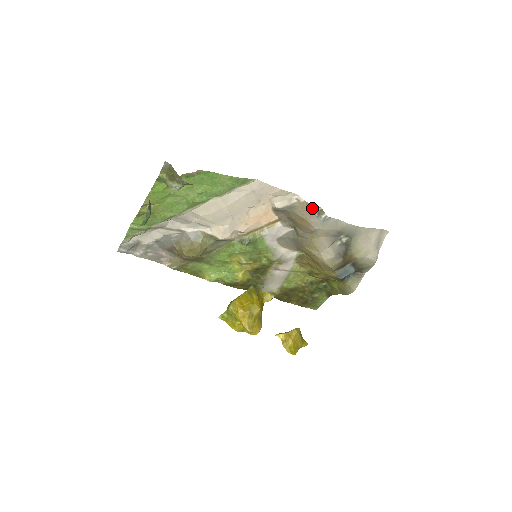
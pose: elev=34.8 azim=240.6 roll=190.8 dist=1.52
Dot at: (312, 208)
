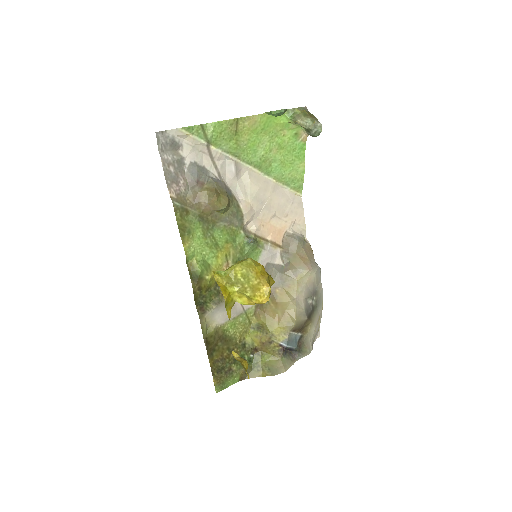
Dot at: (313, 254)
